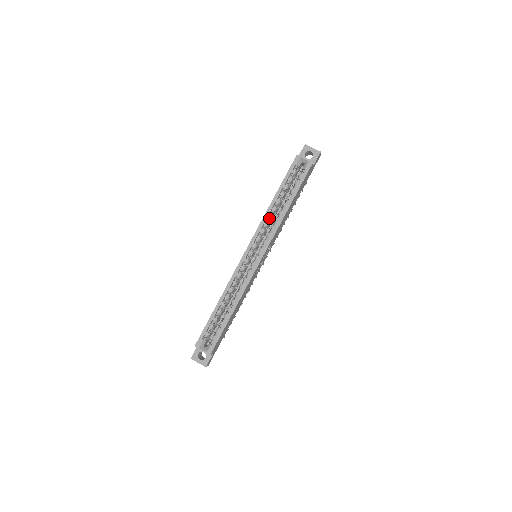
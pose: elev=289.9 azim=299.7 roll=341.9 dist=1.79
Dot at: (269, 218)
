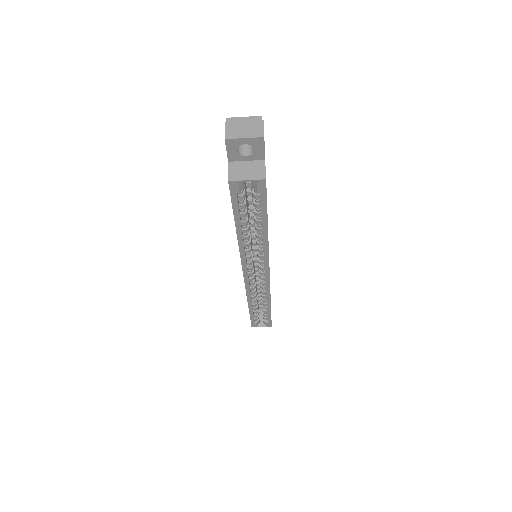
Dot at: (247, 245)
